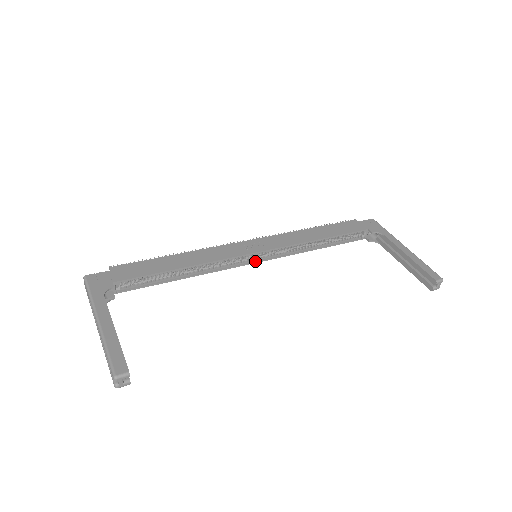
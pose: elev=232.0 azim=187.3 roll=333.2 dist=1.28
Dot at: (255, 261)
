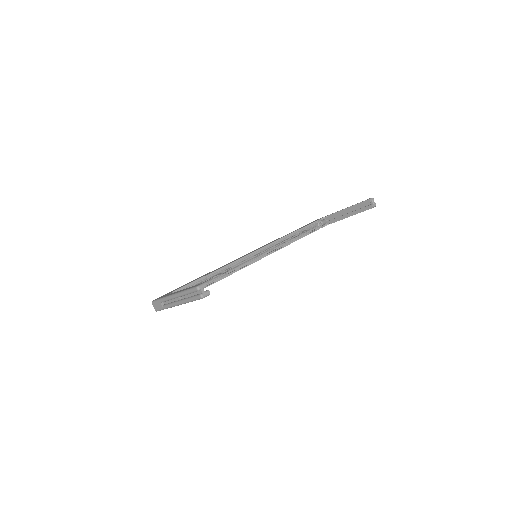
Dot at: (258, 259)
